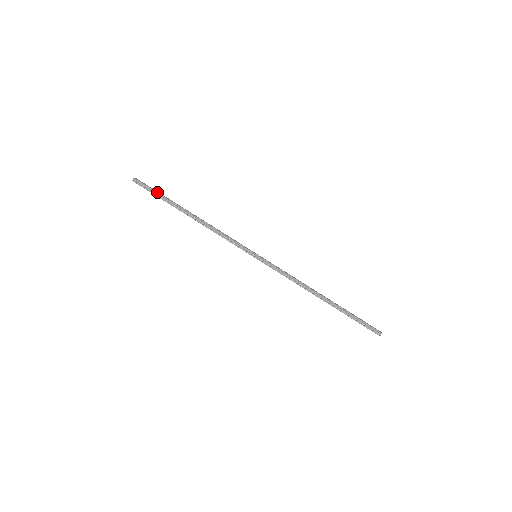
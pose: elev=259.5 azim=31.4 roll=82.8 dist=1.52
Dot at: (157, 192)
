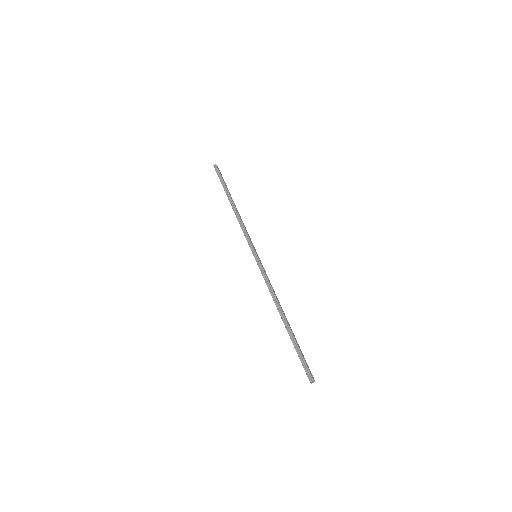
Dot at: (223, 179)
